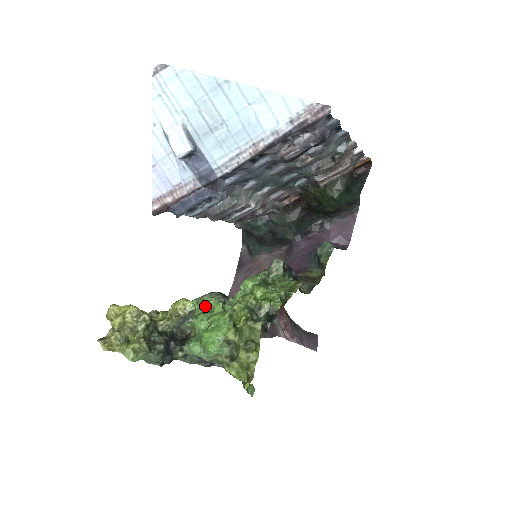
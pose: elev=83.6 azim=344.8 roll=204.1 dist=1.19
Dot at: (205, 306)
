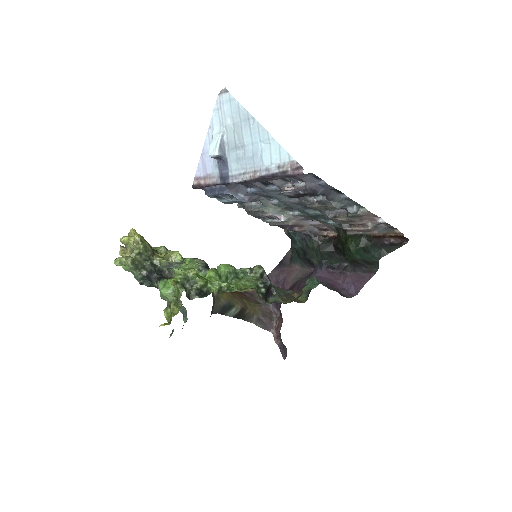
Dot at: (190, 265)
